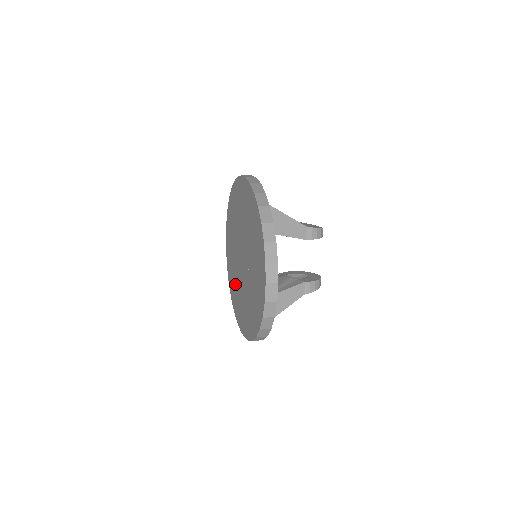
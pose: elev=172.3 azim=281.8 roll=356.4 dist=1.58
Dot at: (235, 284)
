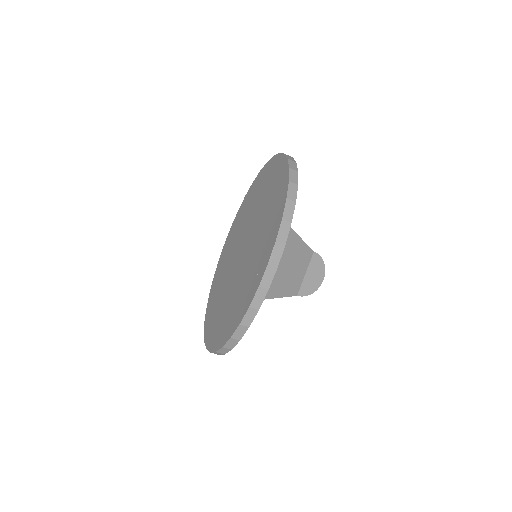
Dot at: (241, 290)
